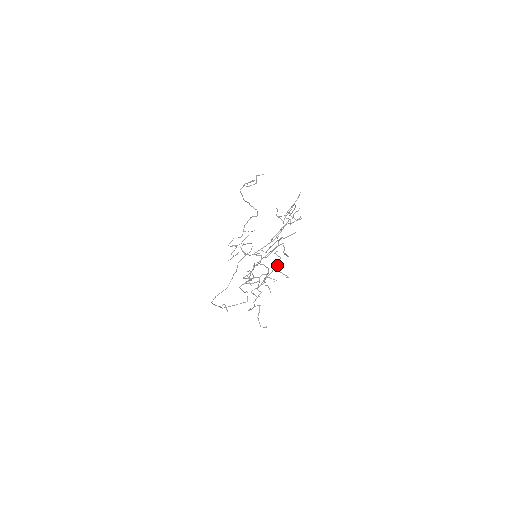
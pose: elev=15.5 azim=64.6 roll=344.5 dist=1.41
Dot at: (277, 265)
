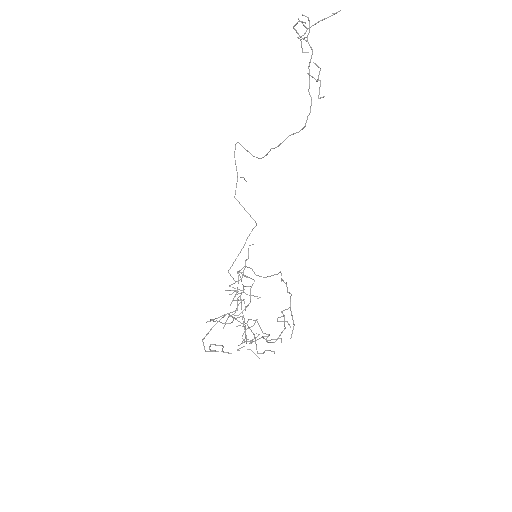
Dot at: occluded
